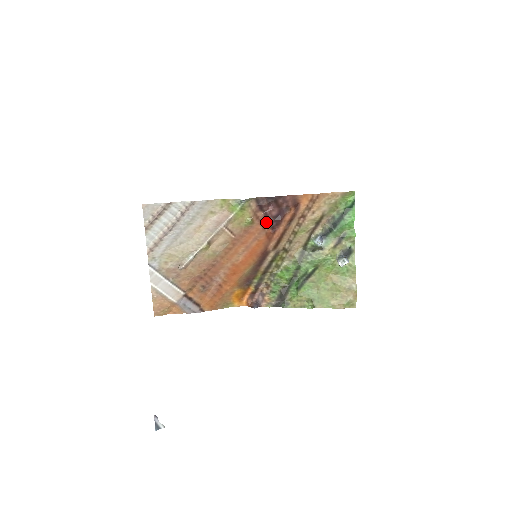
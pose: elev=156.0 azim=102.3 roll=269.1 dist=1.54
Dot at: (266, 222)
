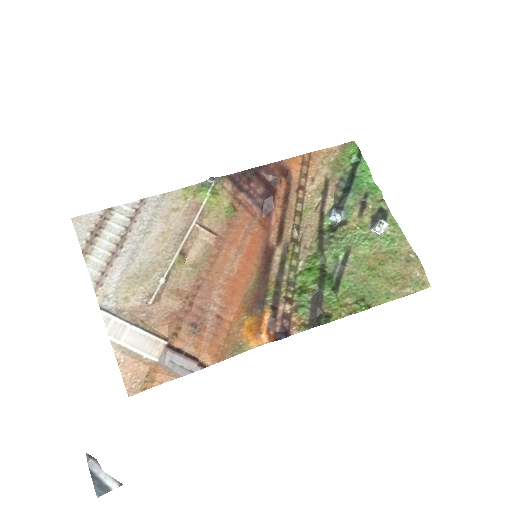
Dot at: (254, 206)
